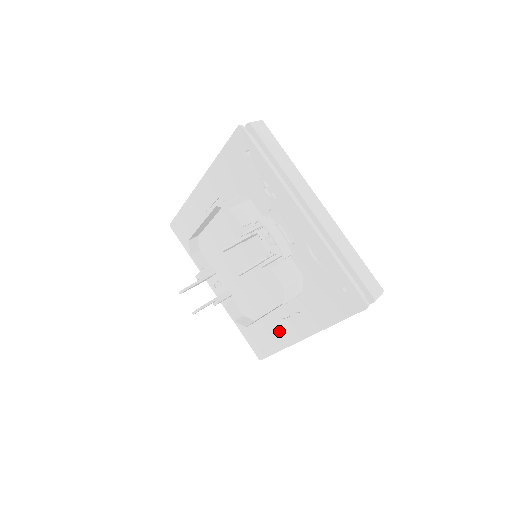
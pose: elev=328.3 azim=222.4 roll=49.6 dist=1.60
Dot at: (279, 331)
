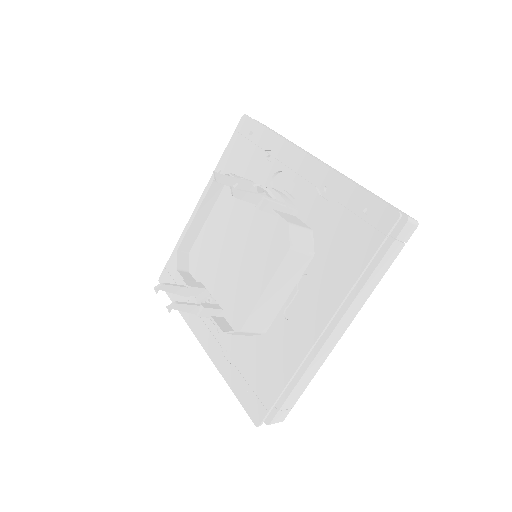
Dot at: (285, 345)
